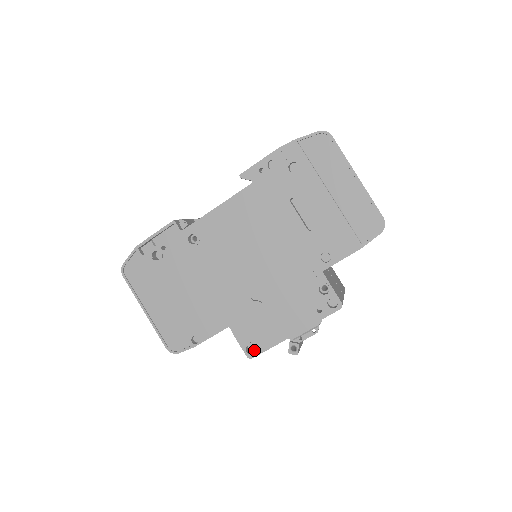
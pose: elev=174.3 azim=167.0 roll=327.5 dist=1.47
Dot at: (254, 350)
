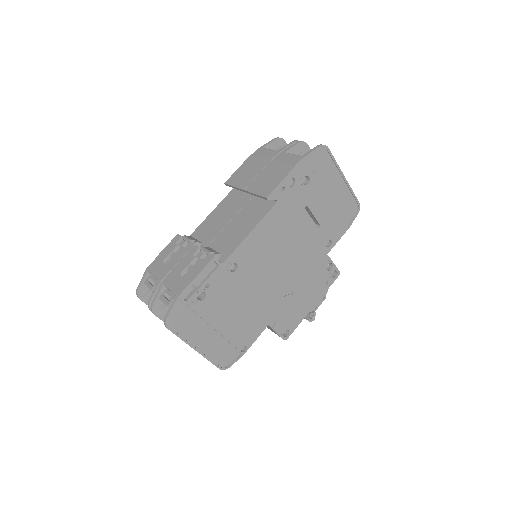
Dot at: (285, 332)
